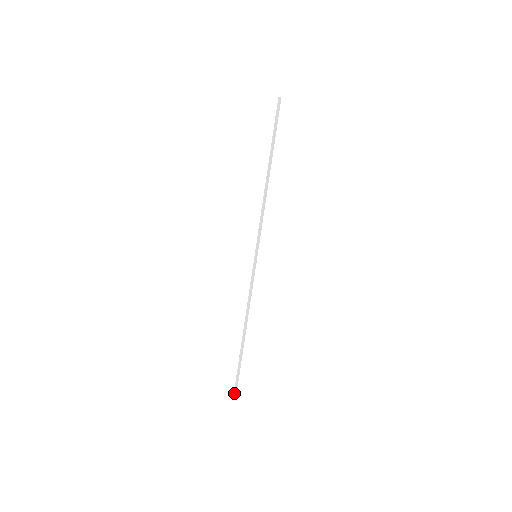
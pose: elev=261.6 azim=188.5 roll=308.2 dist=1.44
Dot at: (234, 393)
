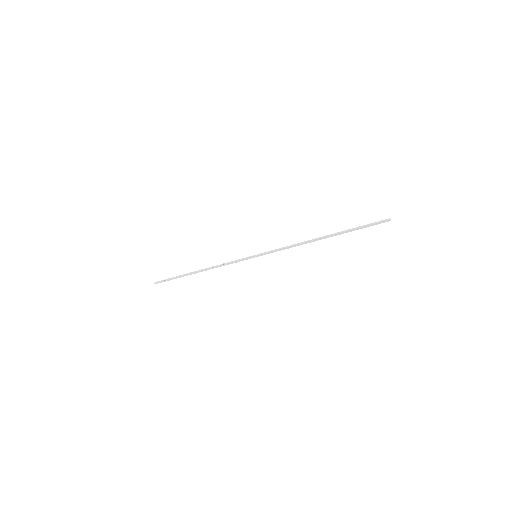
Dot at: (159, 281)
